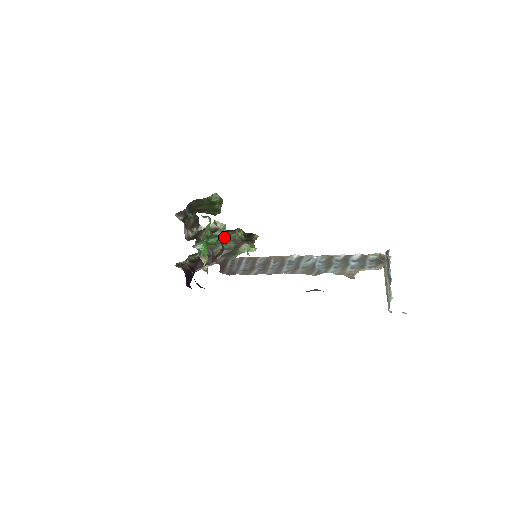
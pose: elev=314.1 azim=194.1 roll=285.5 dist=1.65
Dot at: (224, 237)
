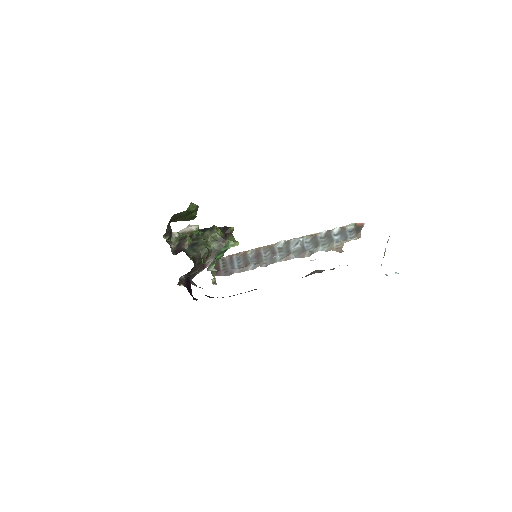
Dot at: (204, 239)
